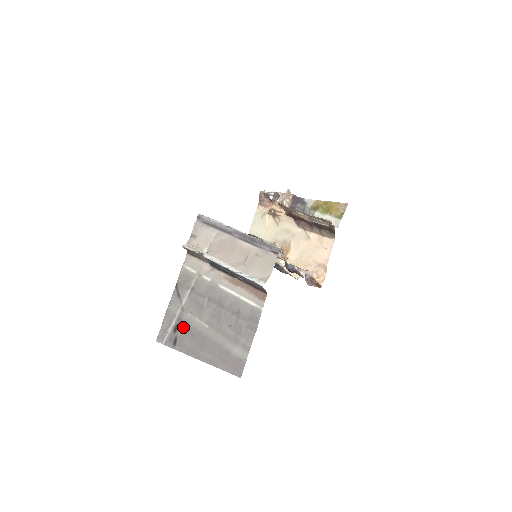
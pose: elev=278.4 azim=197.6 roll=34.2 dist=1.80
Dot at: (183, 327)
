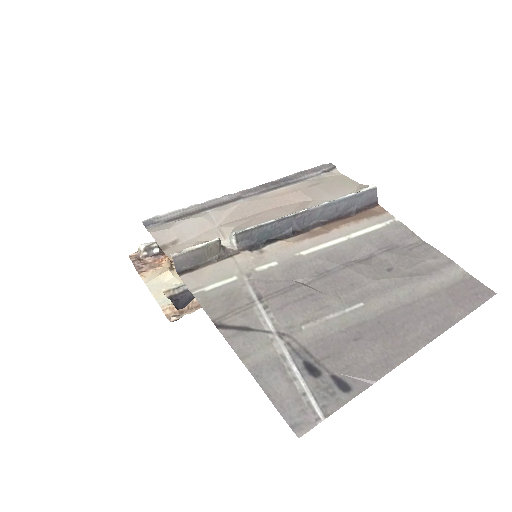
Dot at: (322, 351)
